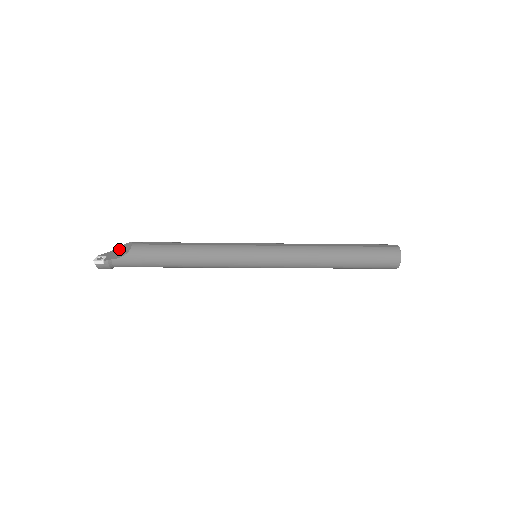
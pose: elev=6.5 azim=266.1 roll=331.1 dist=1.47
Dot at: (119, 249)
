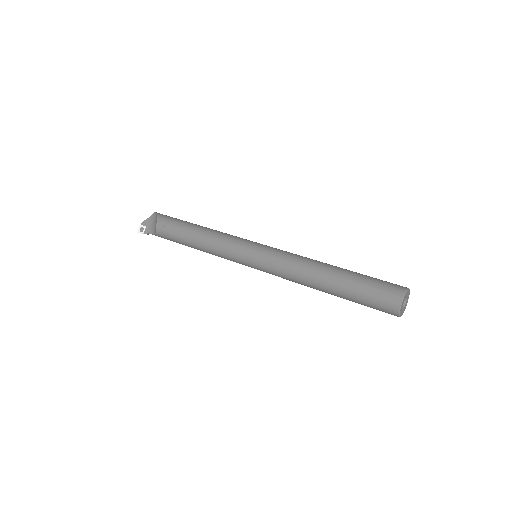
Dot at: (154, 218)
